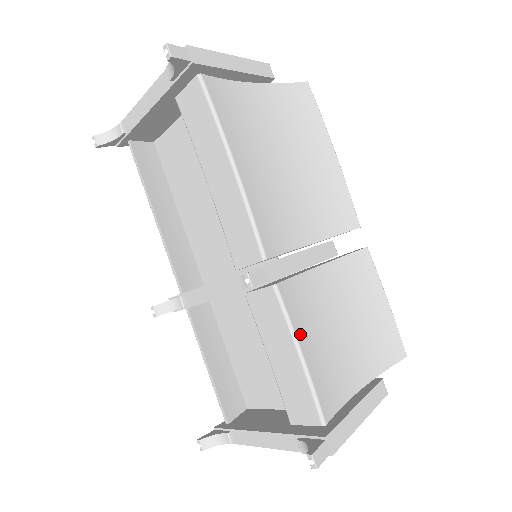
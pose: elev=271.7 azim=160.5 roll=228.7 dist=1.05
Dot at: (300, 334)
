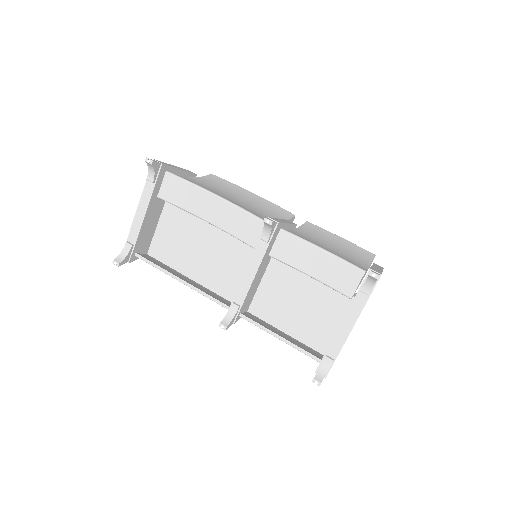
Dot at: occluded
